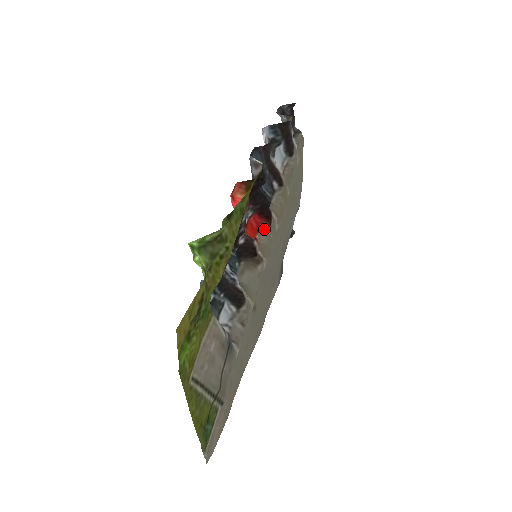
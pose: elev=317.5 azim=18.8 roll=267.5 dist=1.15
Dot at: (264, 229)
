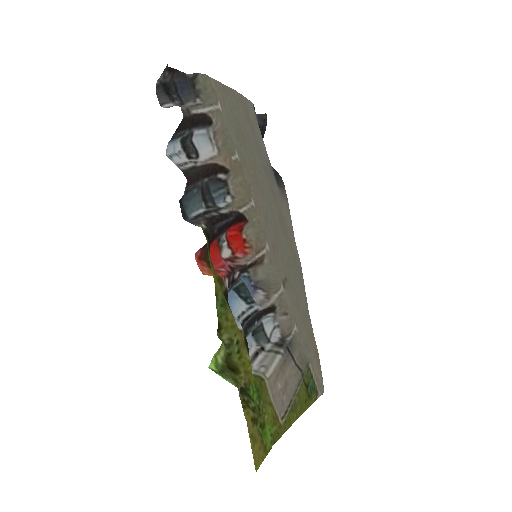
Dot at: (244, 226)
